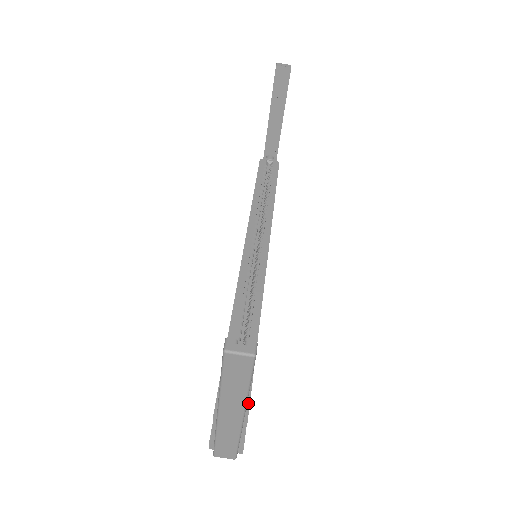
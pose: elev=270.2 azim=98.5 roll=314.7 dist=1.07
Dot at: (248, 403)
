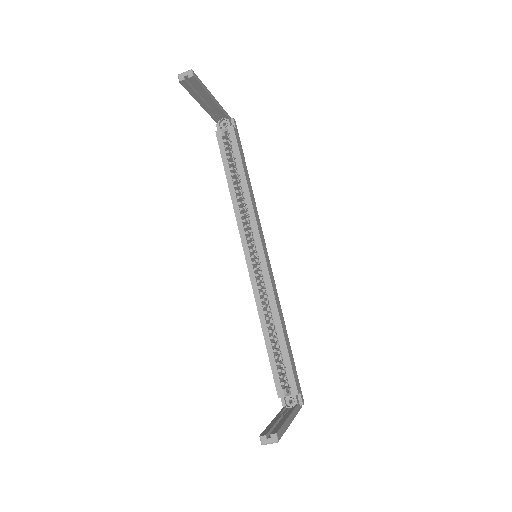
Dot at: (294, 383)
